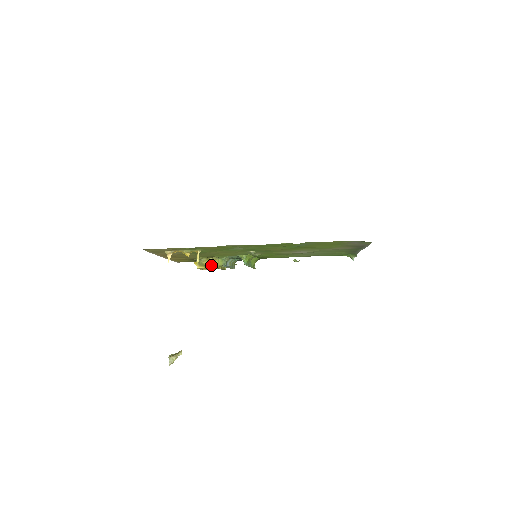
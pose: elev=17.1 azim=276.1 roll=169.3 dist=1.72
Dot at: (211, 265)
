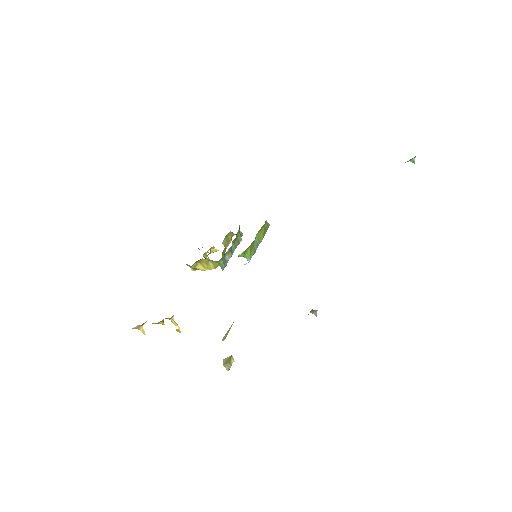
Dot at: (206, 269)
